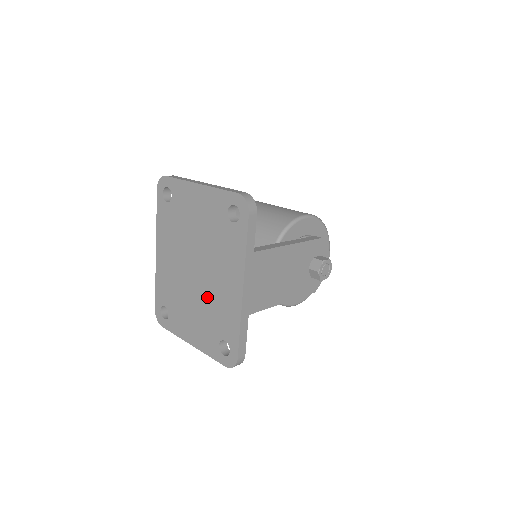
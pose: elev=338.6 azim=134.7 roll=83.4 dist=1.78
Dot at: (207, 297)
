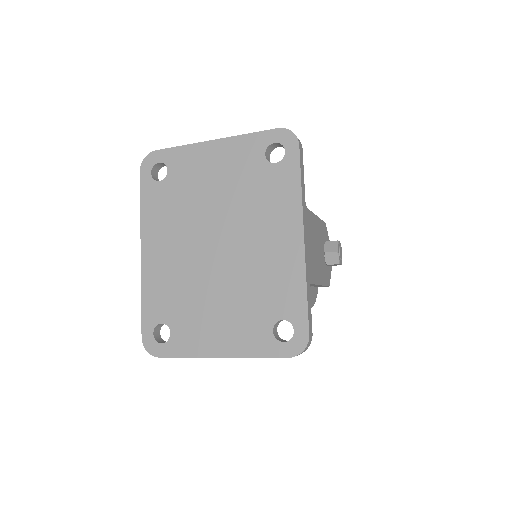
Dot at: (243, 273)
